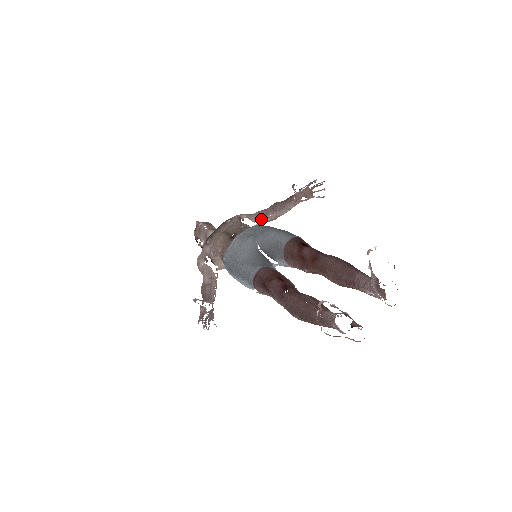
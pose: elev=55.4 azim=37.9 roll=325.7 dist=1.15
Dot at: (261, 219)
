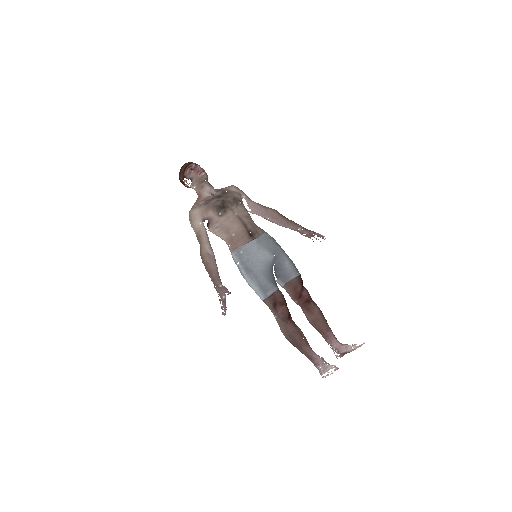
Dot at: (257, 212)
